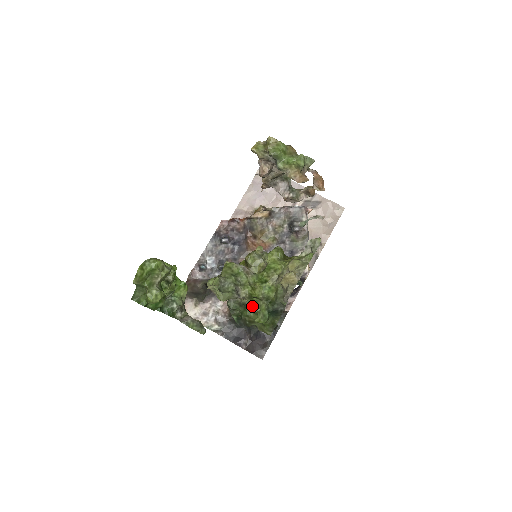
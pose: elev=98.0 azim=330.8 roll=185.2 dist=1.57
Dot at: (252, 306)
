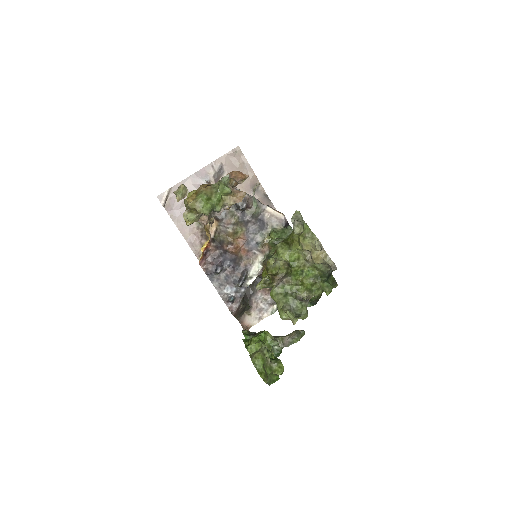
Dot at: occluded
